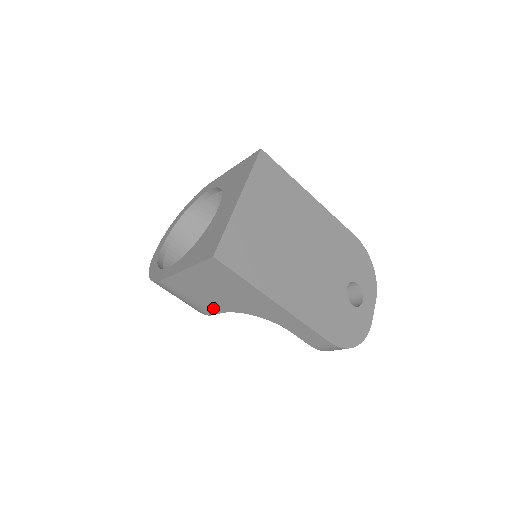
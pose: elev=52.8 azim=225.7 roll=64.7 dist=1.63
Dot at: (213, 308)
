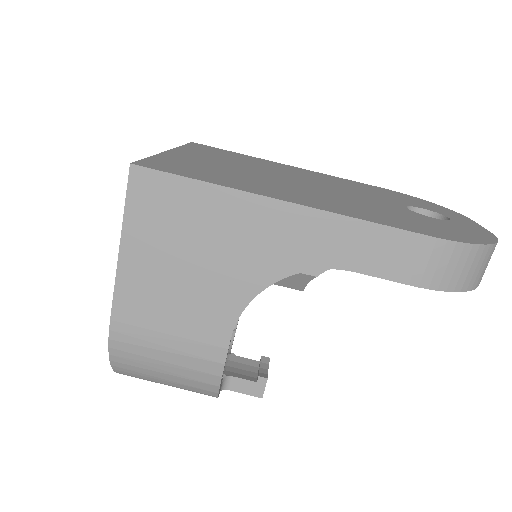
Dot at: (214, 329)
